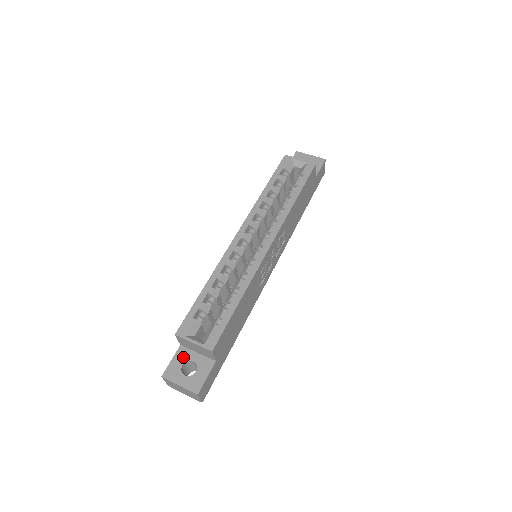
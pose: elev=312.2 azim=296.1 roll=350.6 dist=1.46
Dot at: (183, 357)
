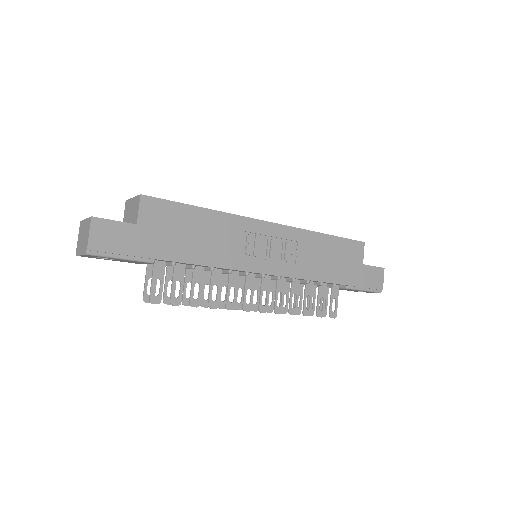
Dot at: occluded
